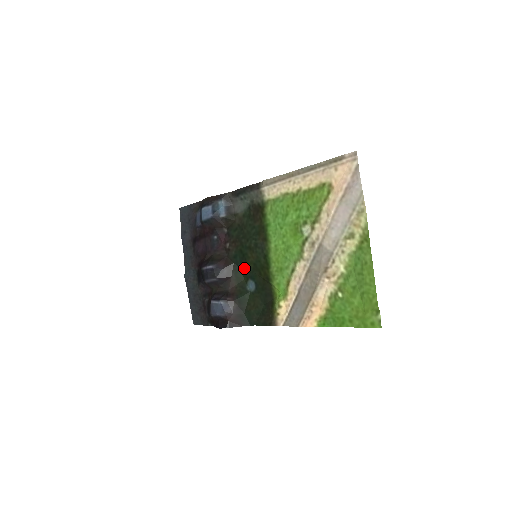
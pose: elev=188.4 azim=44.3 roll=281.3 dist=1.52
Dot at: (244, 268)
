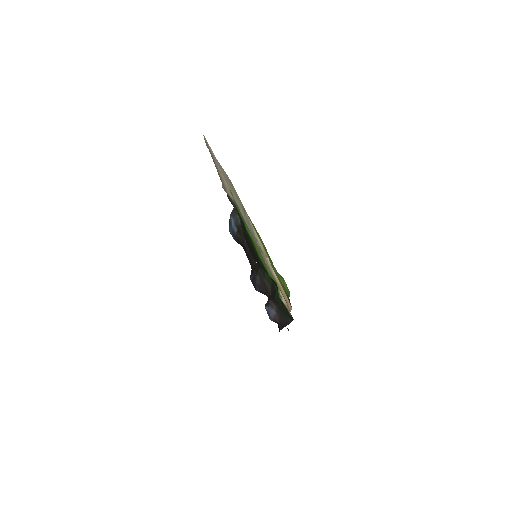
Dot at: (264, 269)
